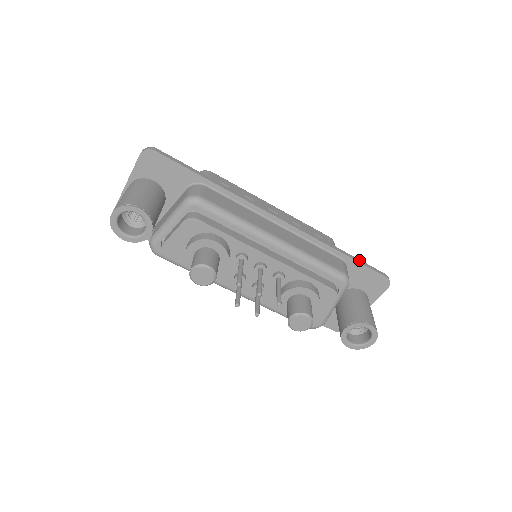
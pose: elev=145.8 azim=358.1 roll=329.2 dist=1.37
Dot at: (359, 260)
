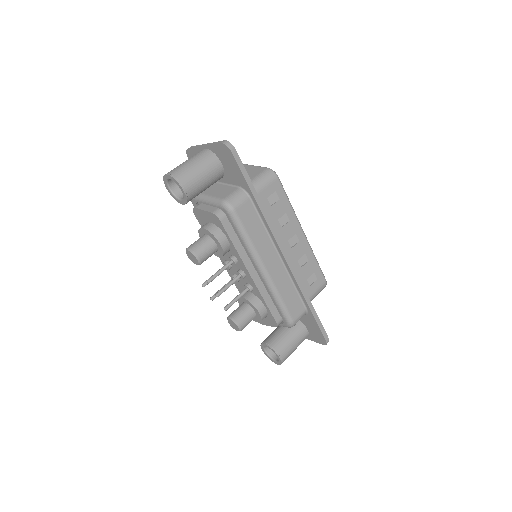
Dot at: (318, 318)
